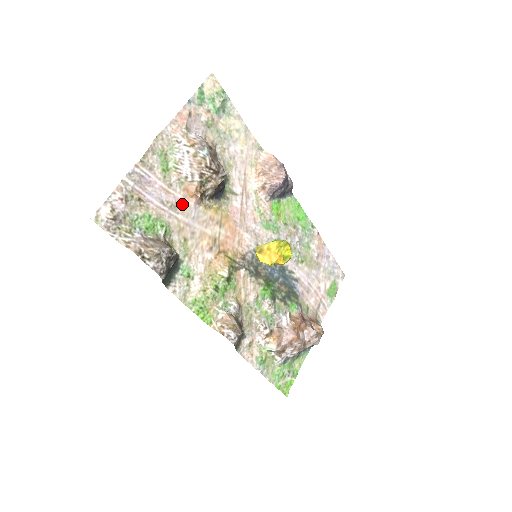
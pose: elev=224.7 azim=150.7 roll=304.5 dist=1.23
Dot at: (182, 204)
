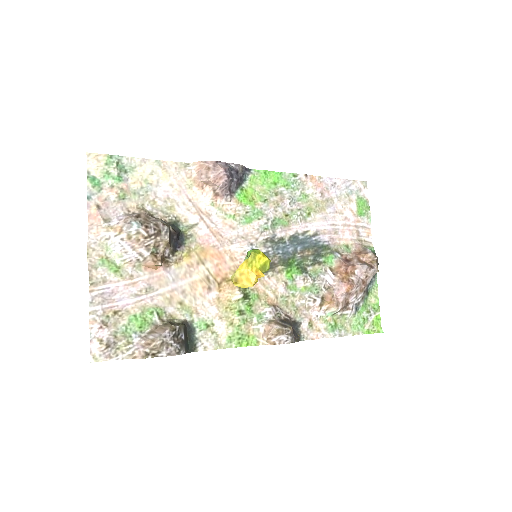
Dot at: (154, 280)
